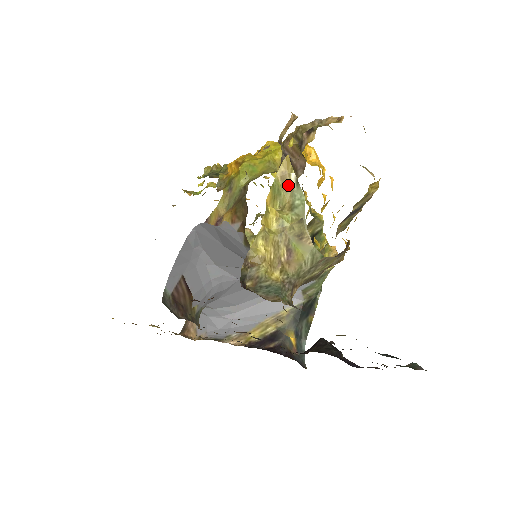
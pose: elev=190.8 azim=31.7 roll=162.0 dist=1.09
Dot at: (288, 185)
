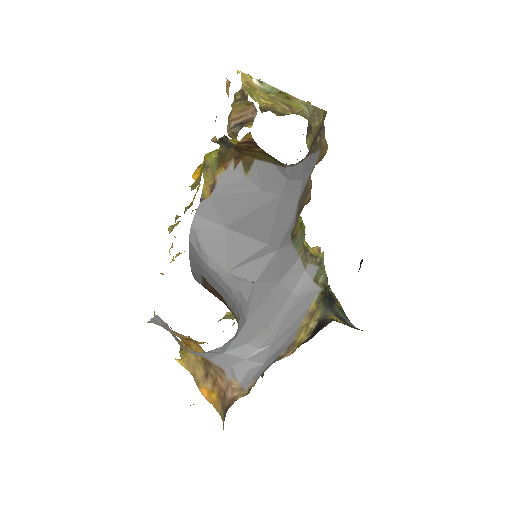
Dot at: (255, 87)
